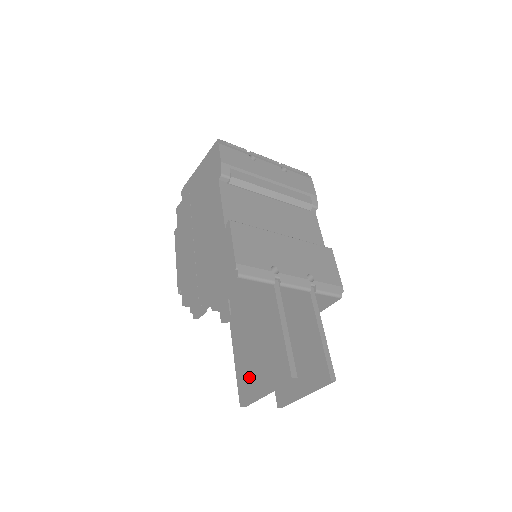
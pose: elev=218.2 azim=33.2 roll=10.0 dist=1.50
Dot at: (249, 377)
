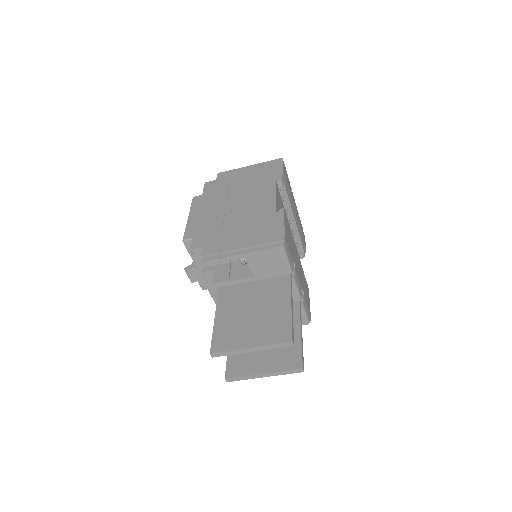
Dot at: (233, 332)
